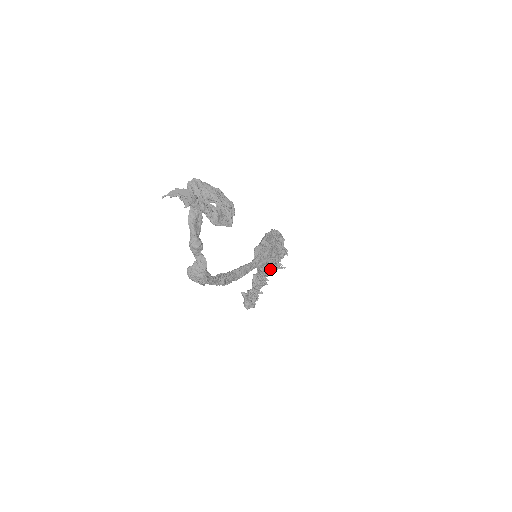
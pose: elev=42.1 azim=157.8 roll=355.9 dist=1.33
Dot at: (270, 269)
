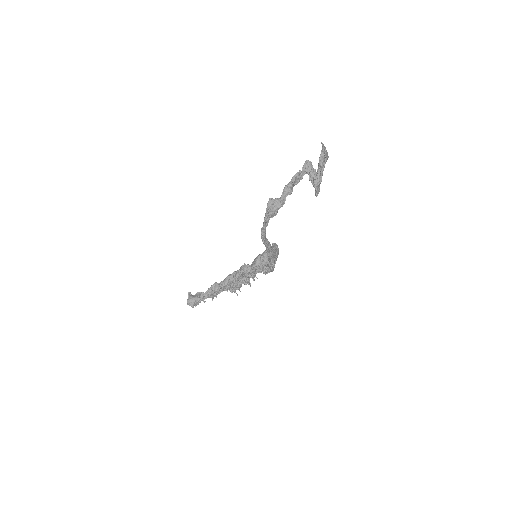
Dot at: (232, 286)
